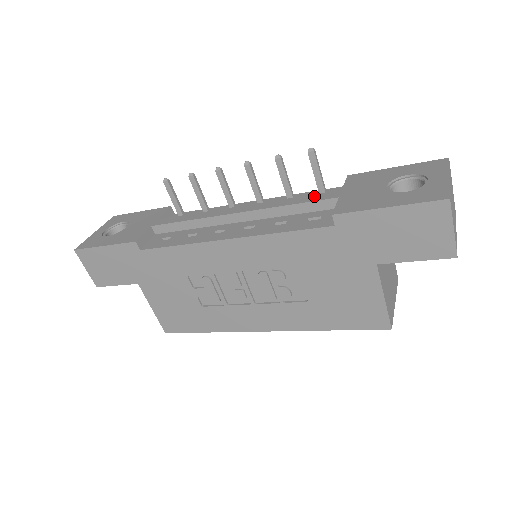
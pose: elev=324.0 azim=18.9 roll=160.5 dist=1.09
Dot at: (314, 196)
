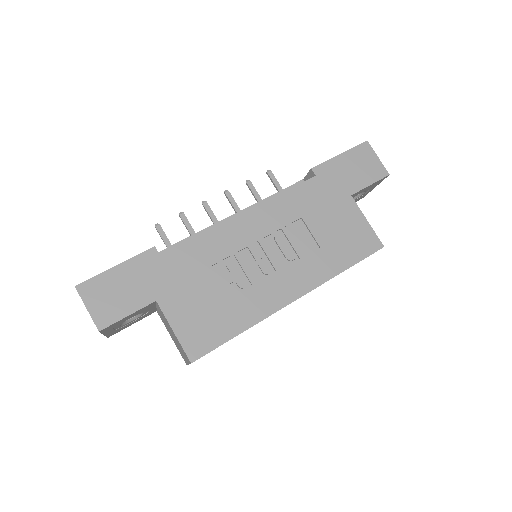
Dot at: occluded
